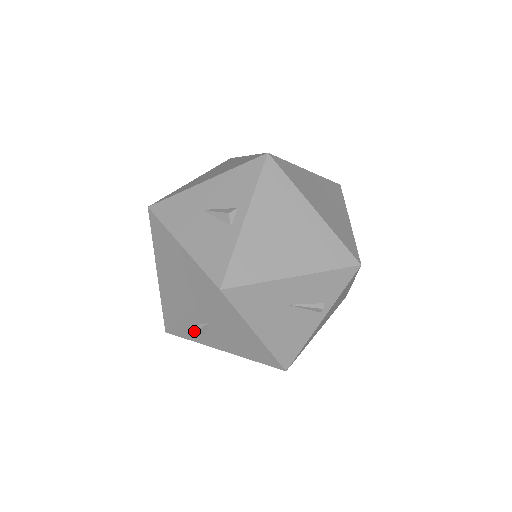
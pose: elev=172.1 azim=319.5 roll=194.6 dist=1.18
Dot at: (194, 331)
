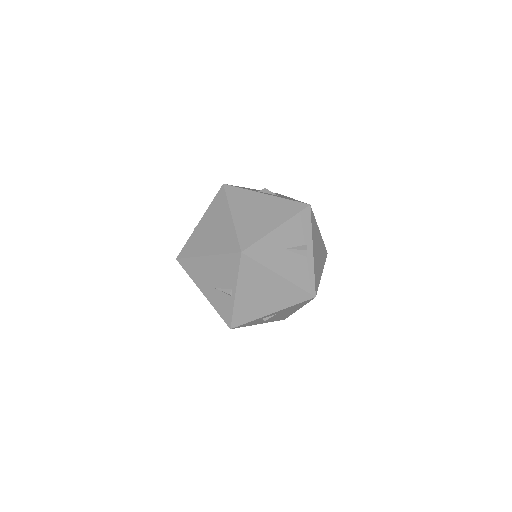
Dot at: (257, 321)
